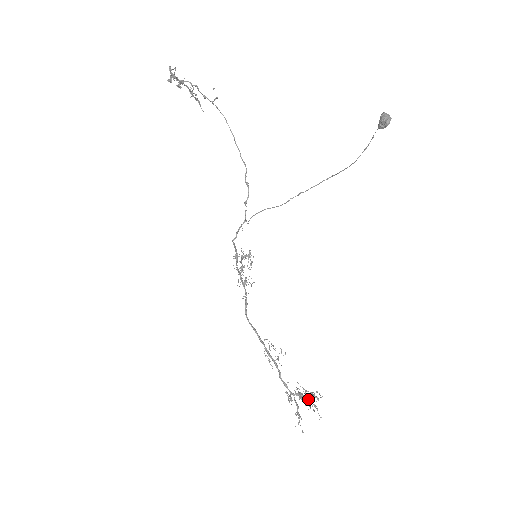
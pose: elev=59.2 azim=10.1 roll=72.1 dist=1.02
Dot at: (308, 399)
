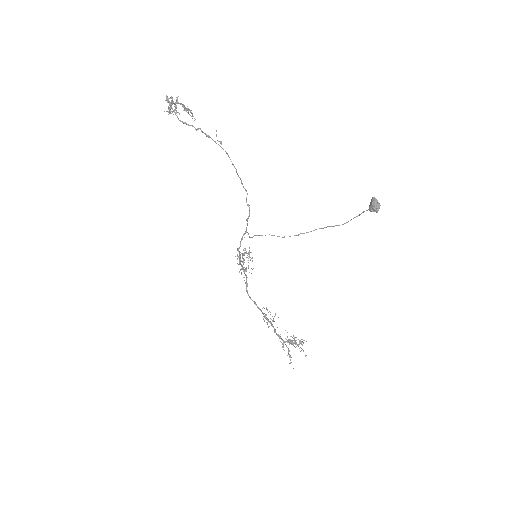
Dot at: (296, 344)
